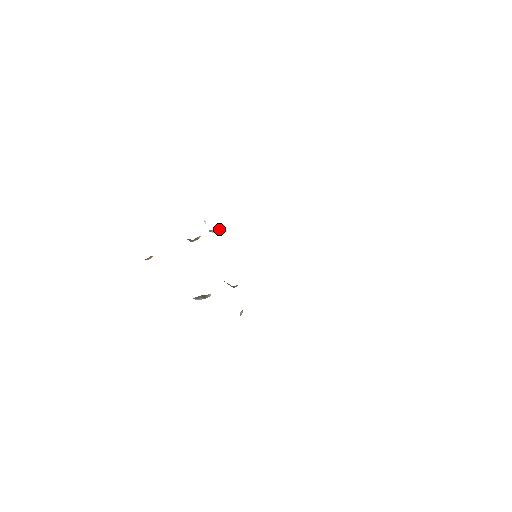
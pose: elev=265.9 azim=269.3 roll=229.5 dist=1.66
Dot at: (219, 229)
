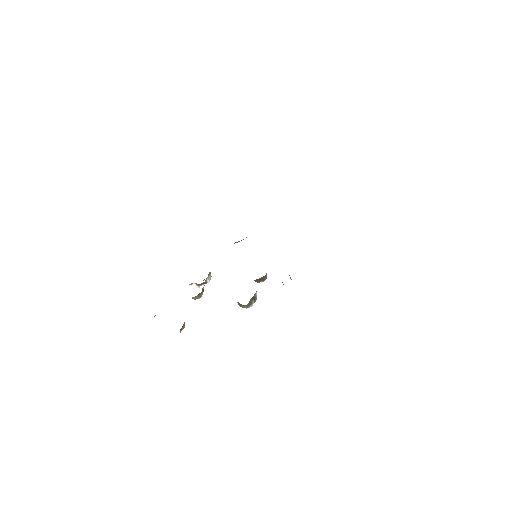
Dot at: (210, 277)
